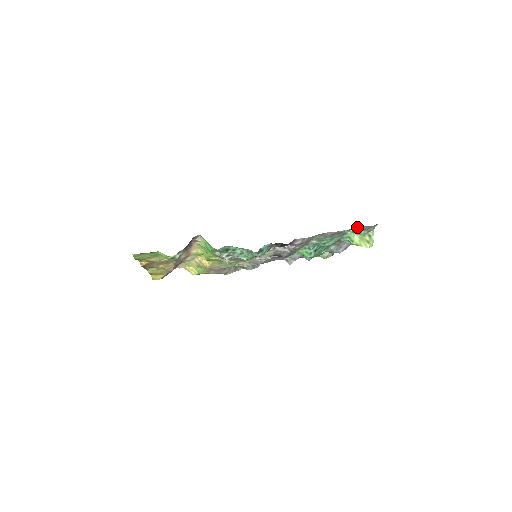
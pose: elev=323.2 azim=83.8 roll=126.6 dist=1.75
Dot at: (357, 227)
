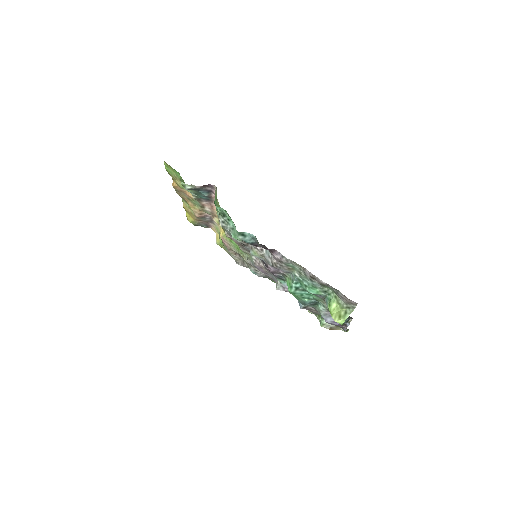
Dot at: occluded
